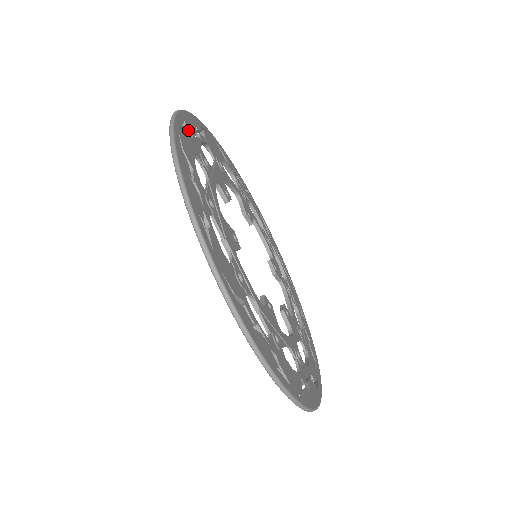
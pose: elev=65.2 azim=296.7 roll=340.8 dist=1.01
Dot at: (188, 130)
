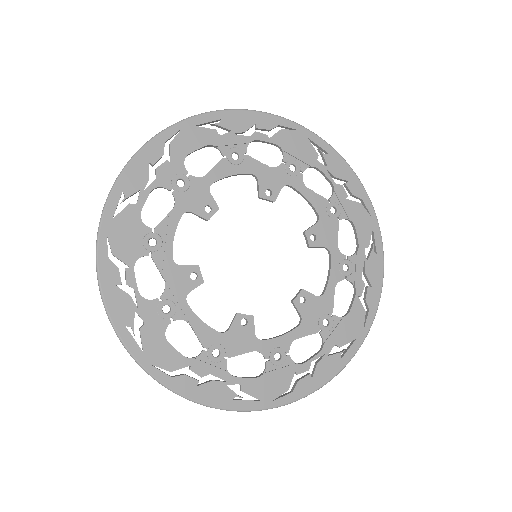
Dot at: occluded
